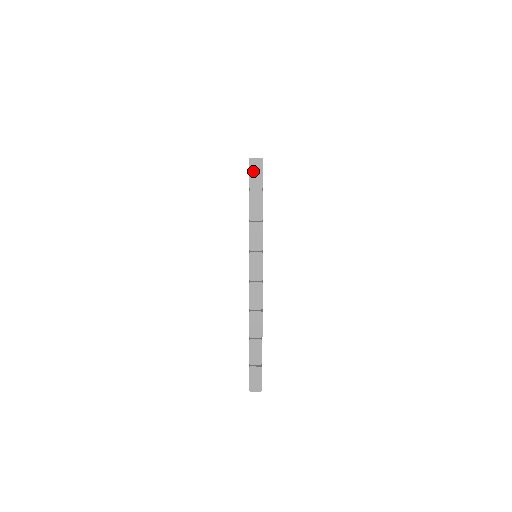
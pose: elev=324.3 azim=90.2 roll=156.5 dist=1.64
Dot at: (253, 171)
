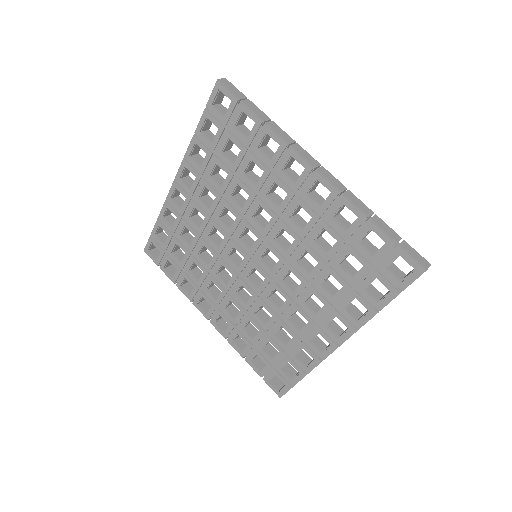
Dot at: (229, 87)
